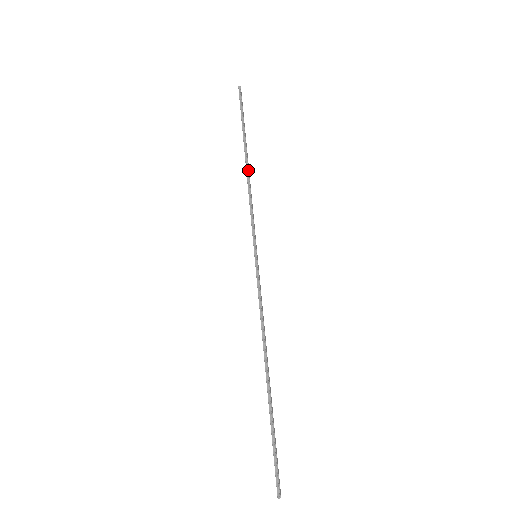
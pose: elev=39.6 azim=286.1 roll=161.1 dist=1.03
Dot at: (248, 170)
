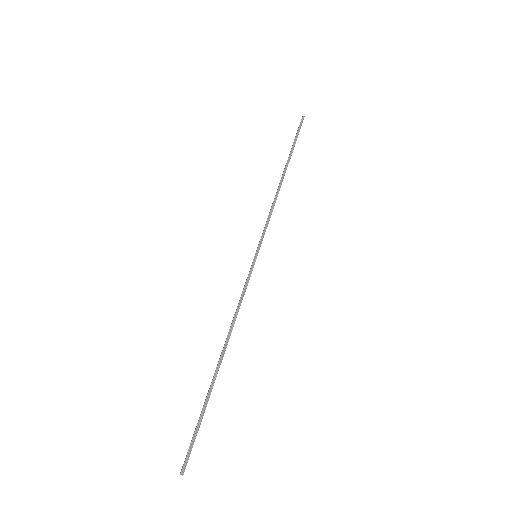
Dot at: (281, 184)
